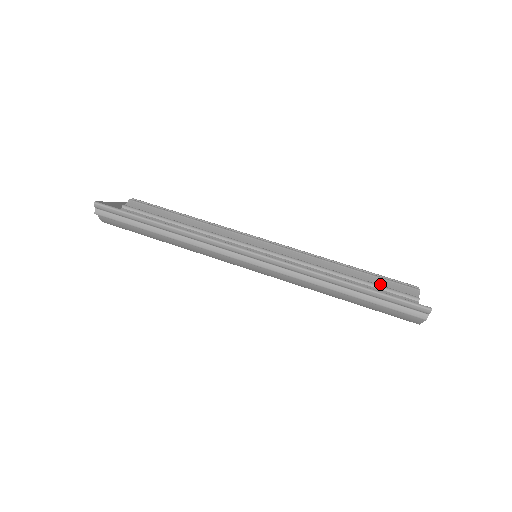
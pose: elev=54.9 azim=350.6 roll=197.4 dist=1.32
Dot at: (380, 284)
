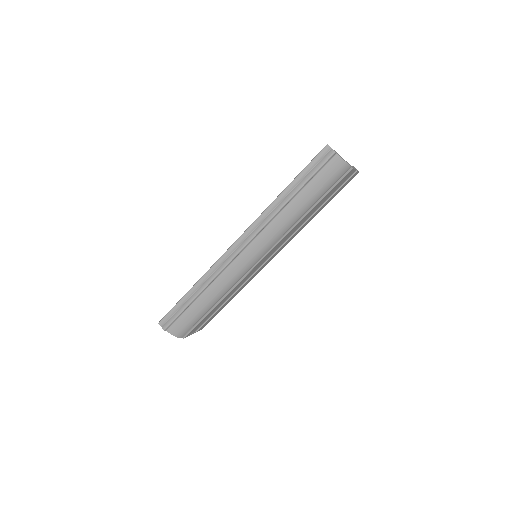
Dot at: occluded
